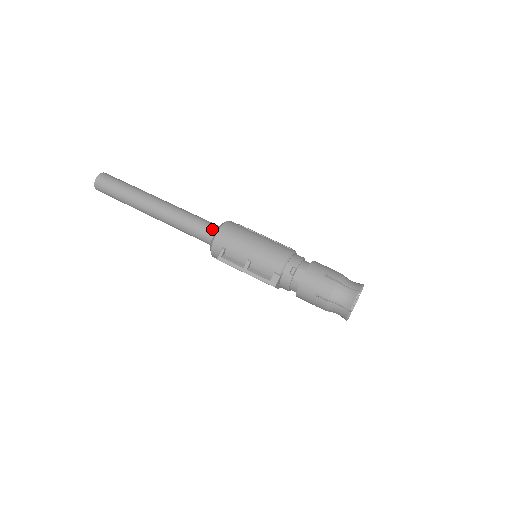
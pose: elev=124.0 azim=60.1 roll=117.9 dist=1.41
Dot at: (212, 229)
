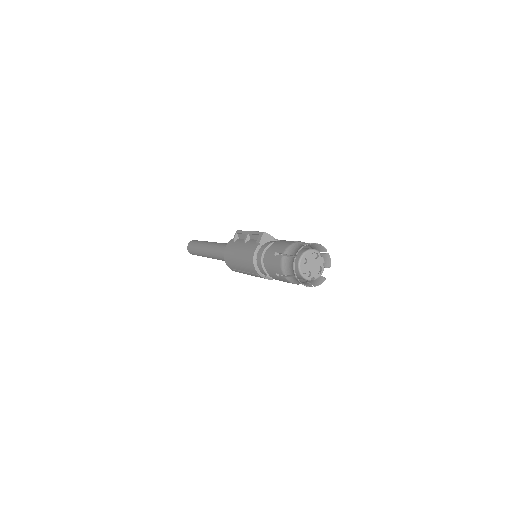
Dot at: occluded
